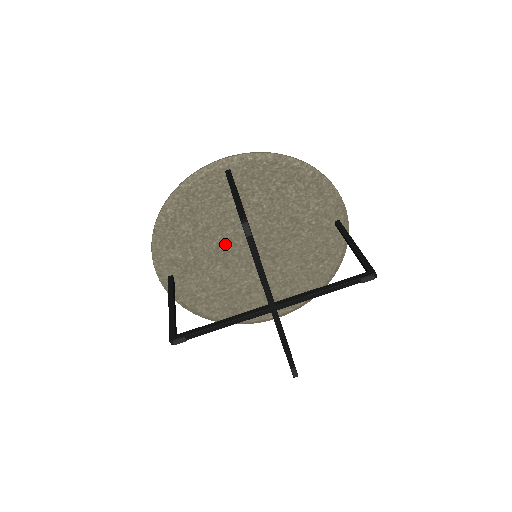
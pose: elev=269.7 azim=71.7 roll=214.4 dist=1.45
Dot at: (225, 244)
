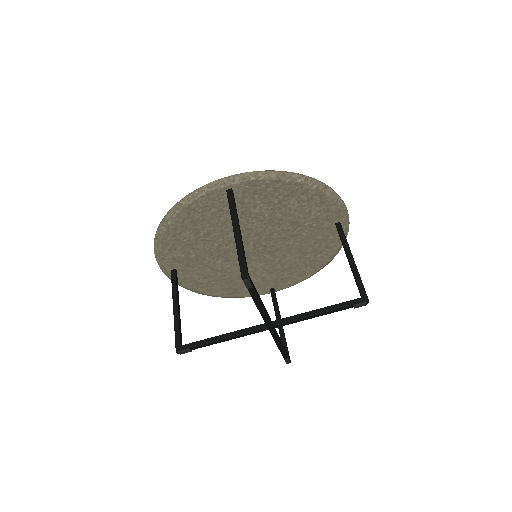
Dot at: (226, 245)
